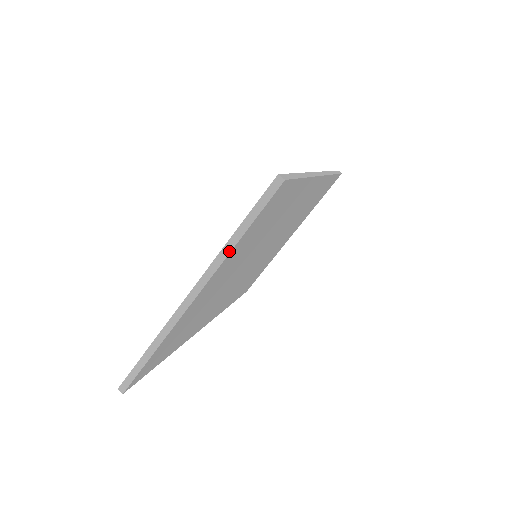
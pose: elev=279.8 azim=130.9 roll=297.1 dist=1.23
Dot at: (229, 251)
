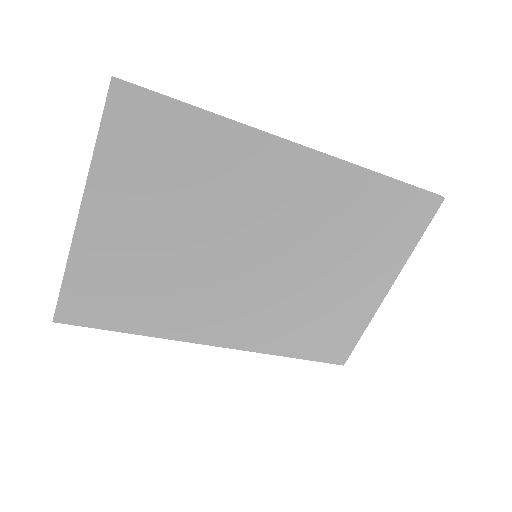
Dot at: (91, 160)
